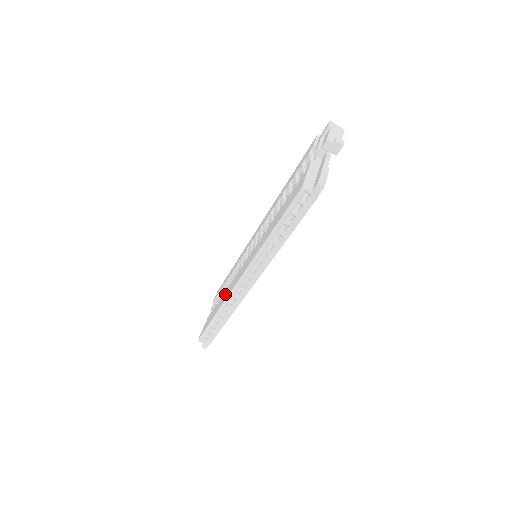
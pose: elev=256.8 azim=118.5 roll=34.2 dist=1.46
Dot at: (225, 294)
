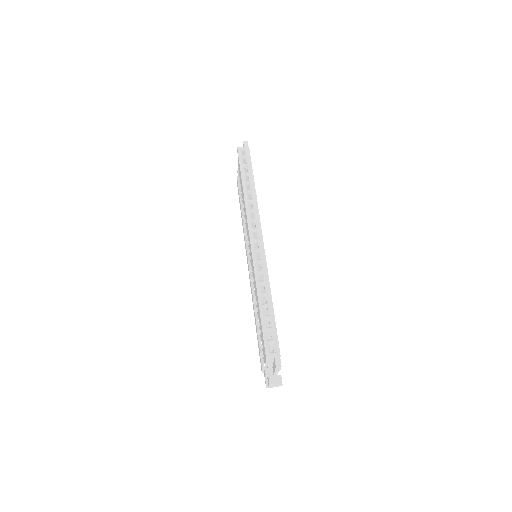
Dot at: occluded
